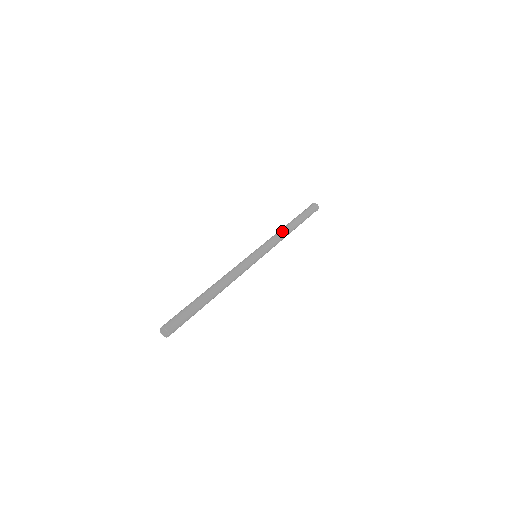
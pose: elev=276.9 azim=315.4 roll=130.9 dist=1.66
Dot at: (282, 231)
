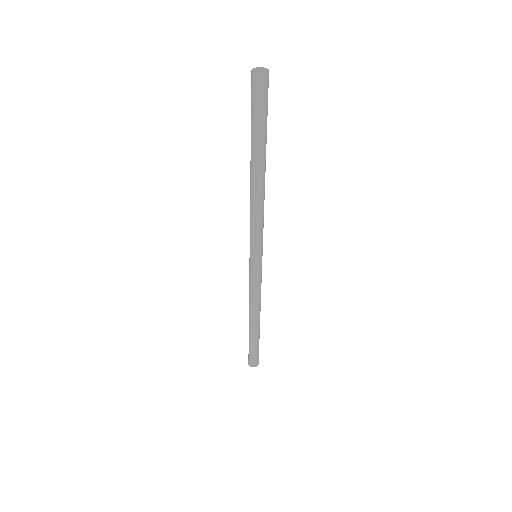
Dot at: occluded
